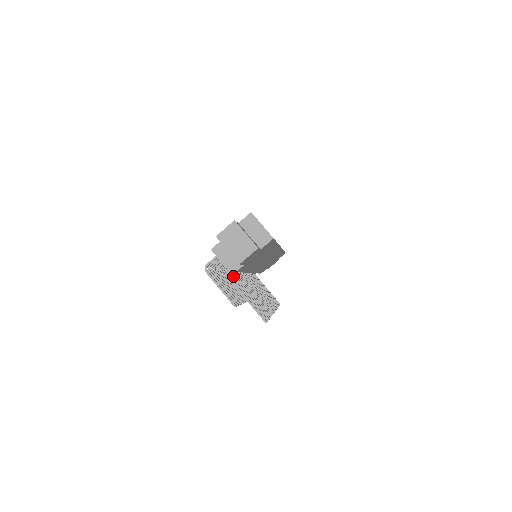
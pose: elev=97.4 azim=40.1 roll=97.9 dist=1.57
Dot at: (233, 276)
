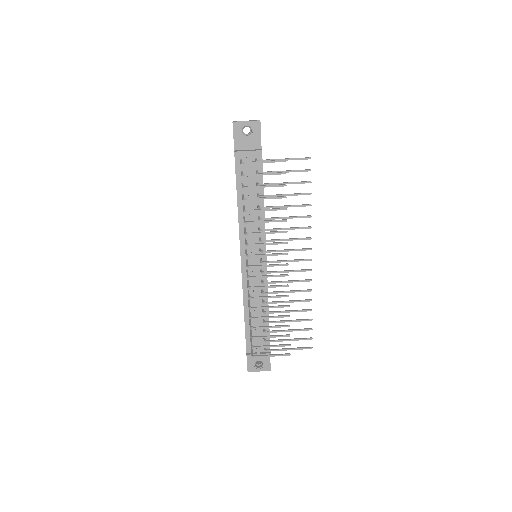
Dot at: (261, 184)
